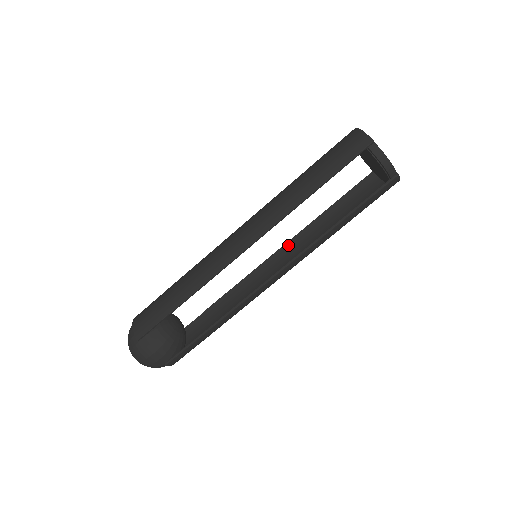
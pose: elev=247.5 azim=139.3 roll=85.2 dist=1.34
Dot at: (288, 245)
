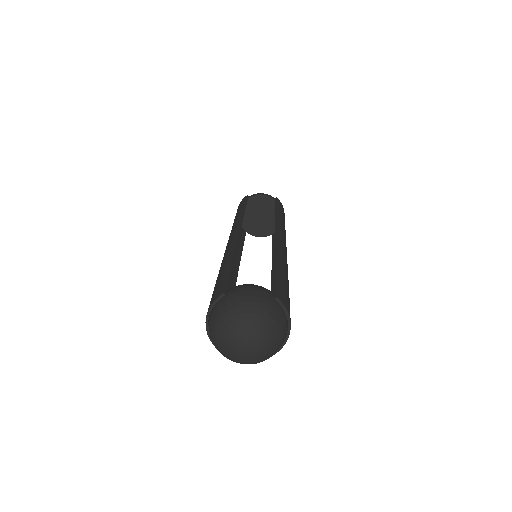
Dot at: (274, 266)
